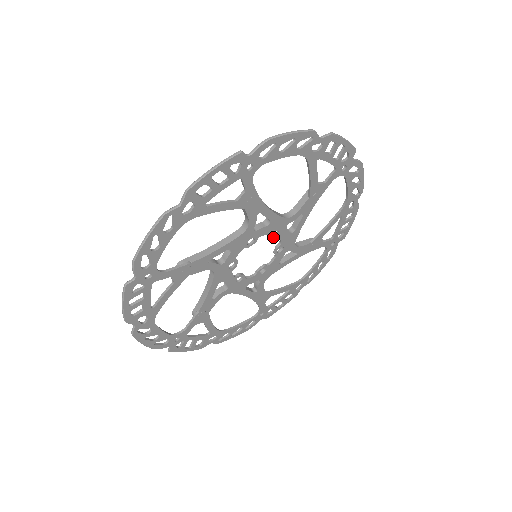
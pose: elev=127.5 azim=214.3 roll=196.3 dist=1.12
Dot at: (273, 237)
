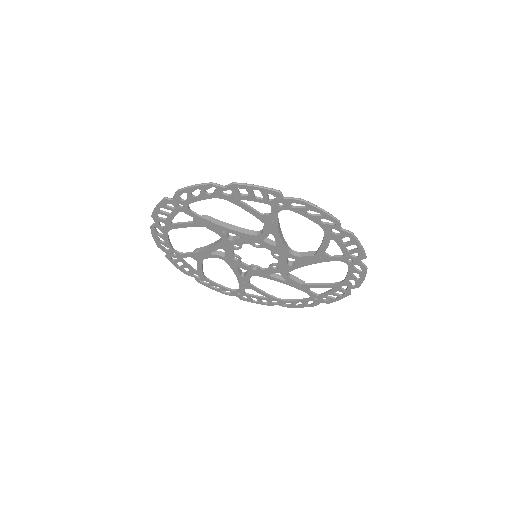
Dot at: (274, 256)
